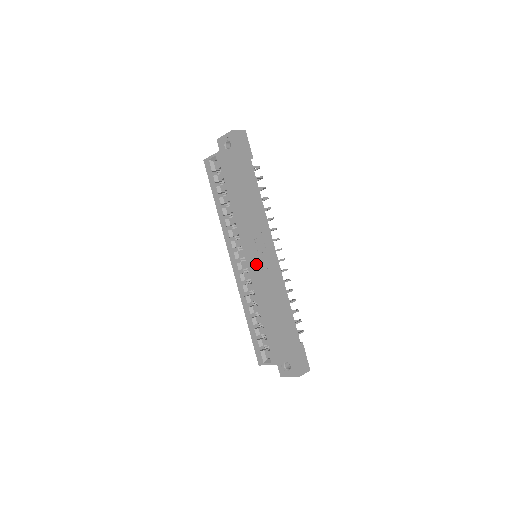
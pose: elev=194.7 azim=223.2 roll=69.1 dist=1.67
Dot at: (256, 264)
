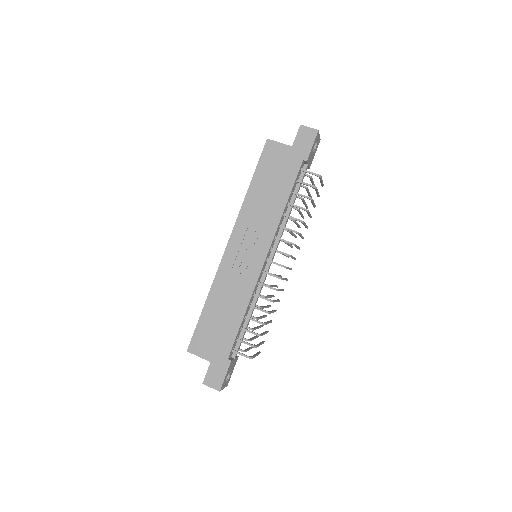
Dot at: (231, 255)
